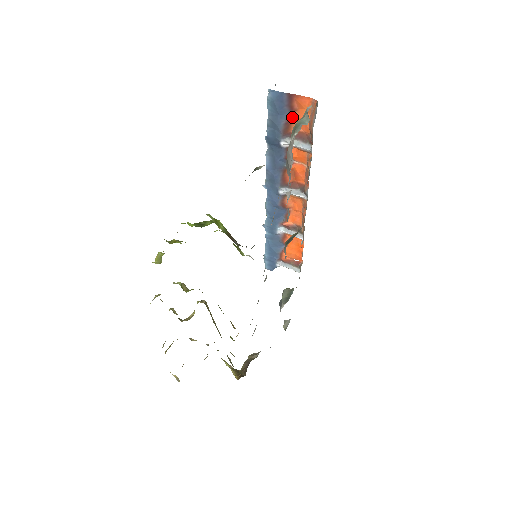
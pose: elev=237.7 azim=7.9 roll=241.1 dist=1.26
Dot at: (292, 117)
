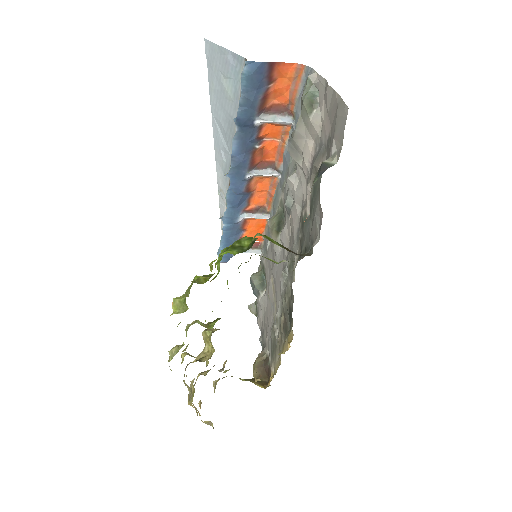
Dot at: (269, 89)
